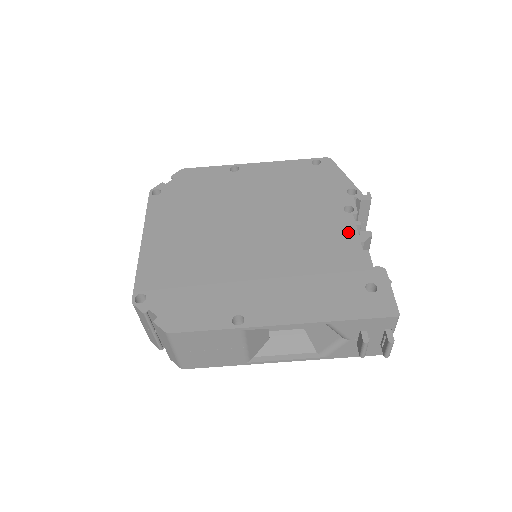
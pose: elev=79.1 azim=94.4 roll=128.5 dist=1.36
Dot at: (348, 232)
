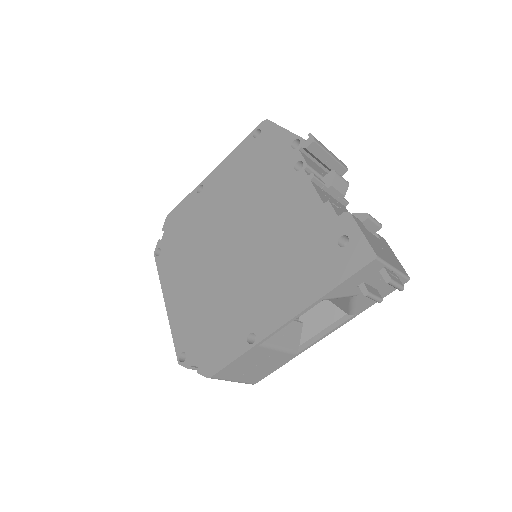
Dot at: (306, 193)
